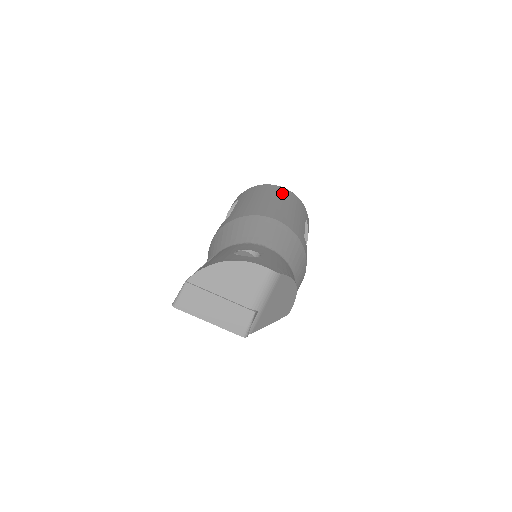
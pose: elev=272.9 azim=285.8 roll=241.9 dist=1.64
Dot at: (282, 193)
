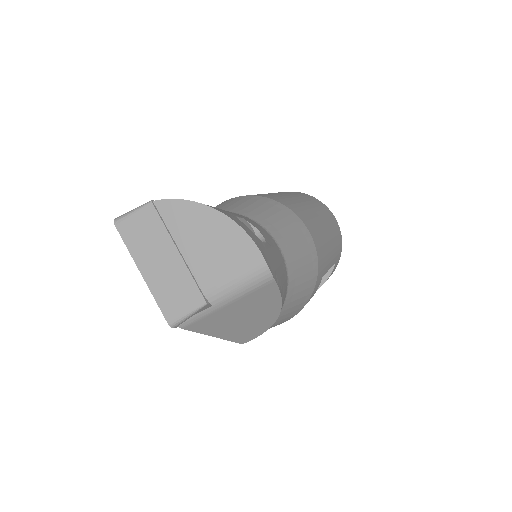
Dot at: (330, 219)
